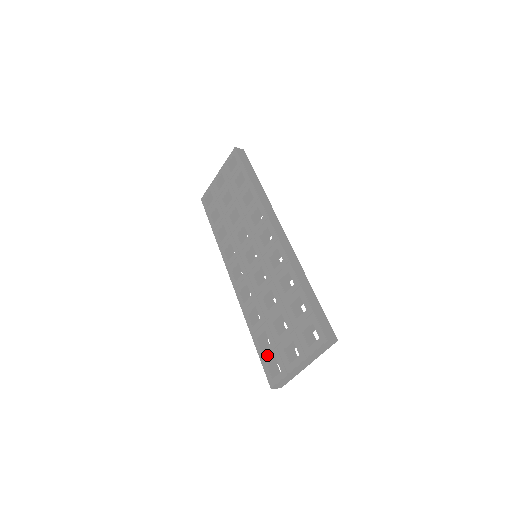
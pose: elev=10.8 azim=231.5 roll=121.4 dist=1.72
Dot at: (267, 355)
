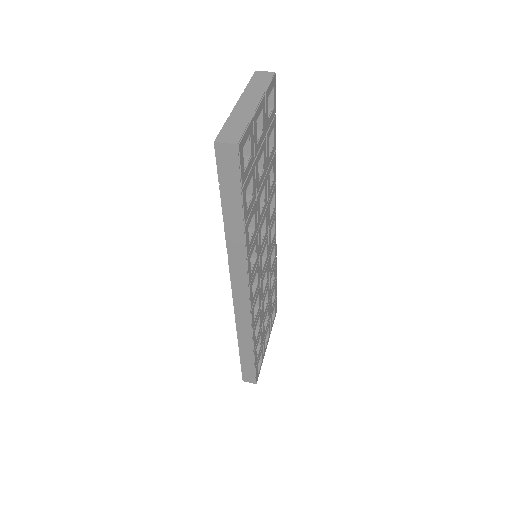
Dot at: occluded
